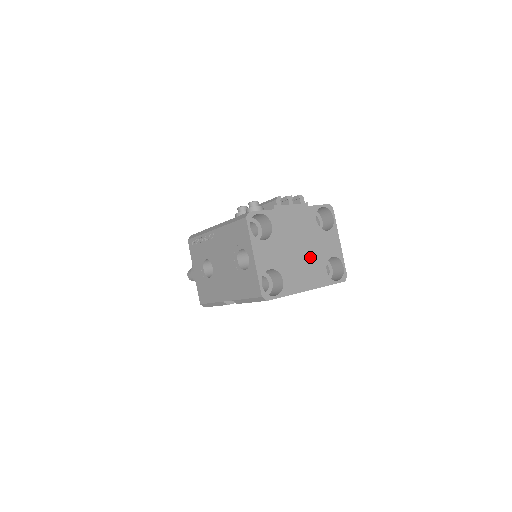
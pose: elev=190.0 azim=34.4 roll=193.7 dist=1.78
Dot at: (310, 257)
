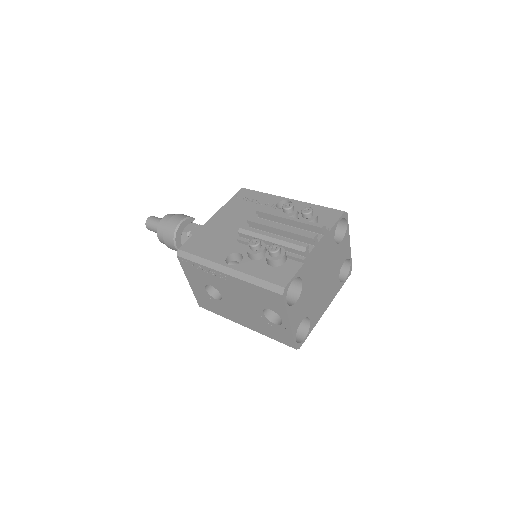
Dot at: (329, 280)
